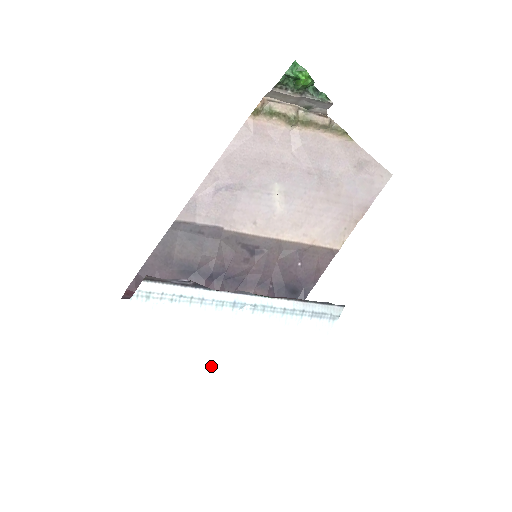
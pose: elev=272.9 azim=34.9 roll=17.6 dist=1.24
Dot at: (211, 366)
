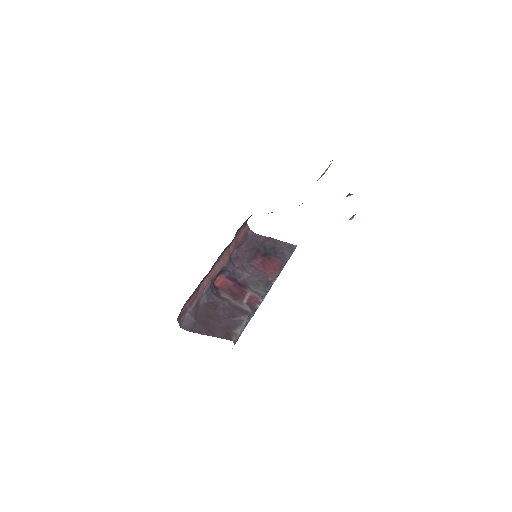
Dot at: occluded
